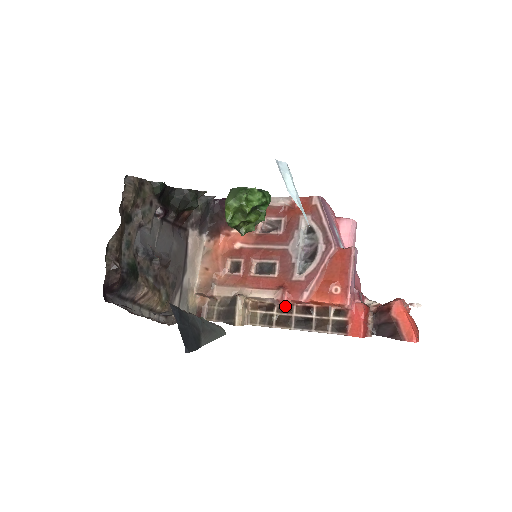
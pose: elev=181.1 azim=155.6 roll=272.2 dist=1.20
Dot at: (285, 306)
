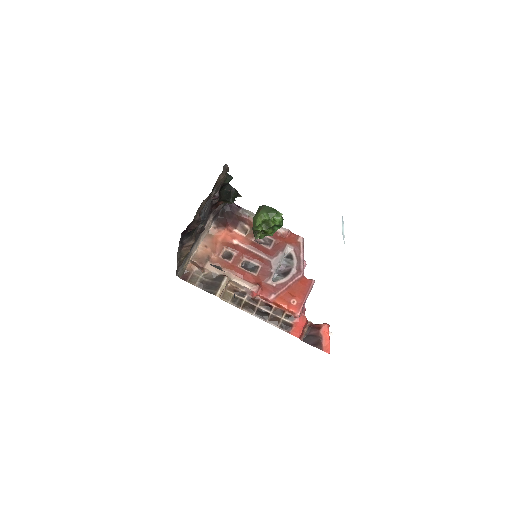
Dot at: (253, 298)
